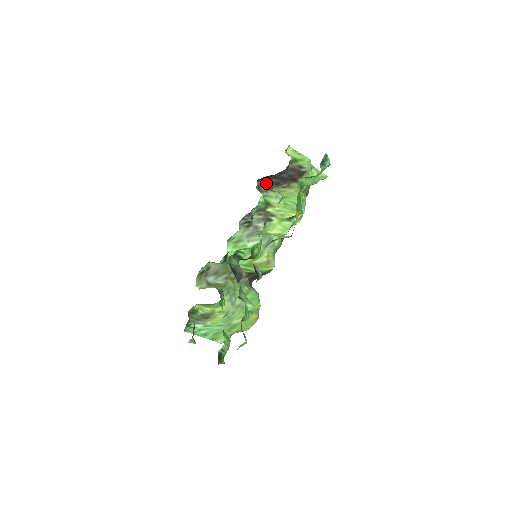
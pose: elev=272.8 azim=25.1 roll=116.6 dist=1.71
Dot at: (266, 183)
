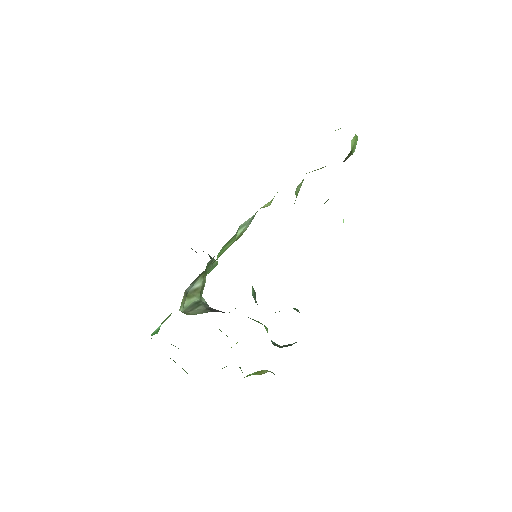
Dot at: occluded
